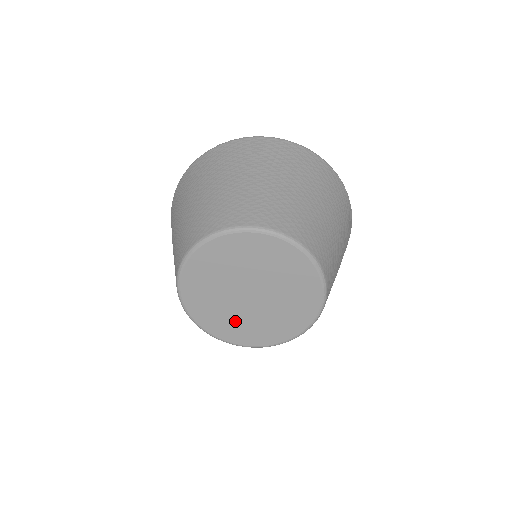
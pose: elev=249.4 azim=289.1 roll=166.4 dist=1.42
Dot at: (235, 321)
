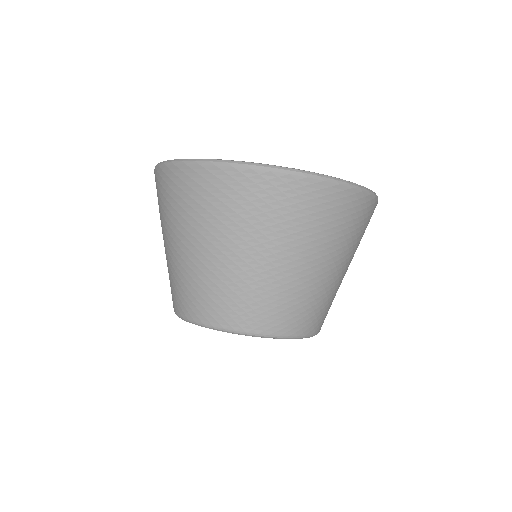
Dot at: occluded
